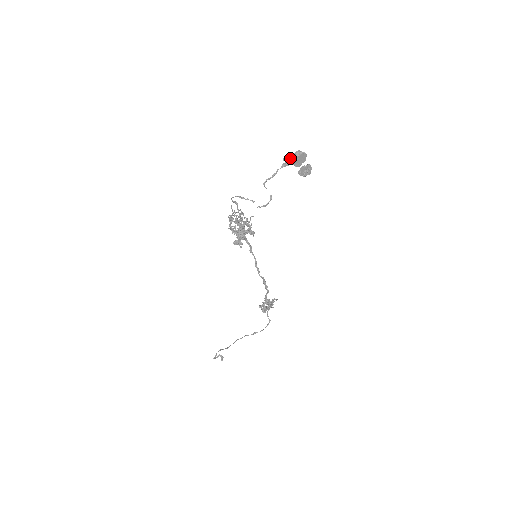
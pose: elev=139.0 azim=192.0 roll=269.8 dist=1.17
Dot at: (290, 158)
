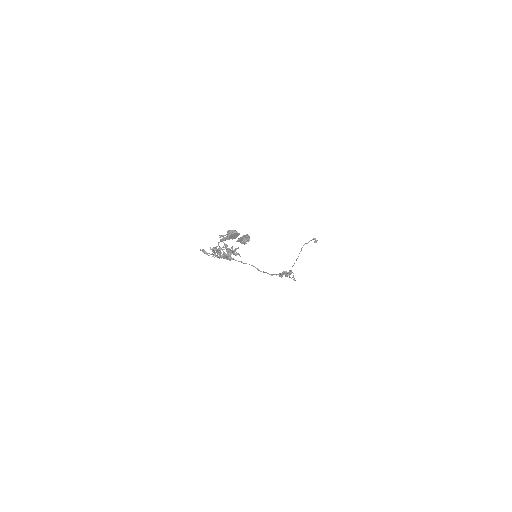
Dot at: (225, 235)
